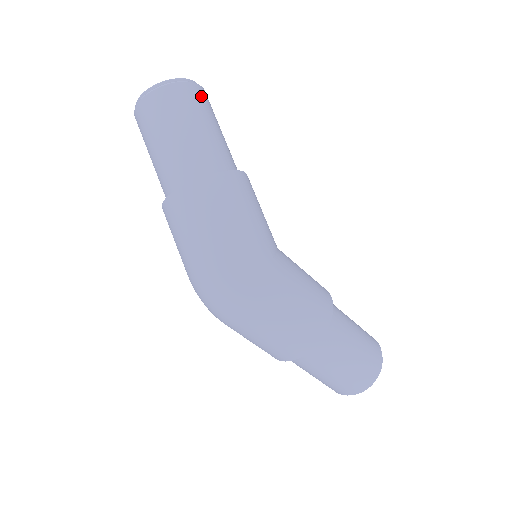
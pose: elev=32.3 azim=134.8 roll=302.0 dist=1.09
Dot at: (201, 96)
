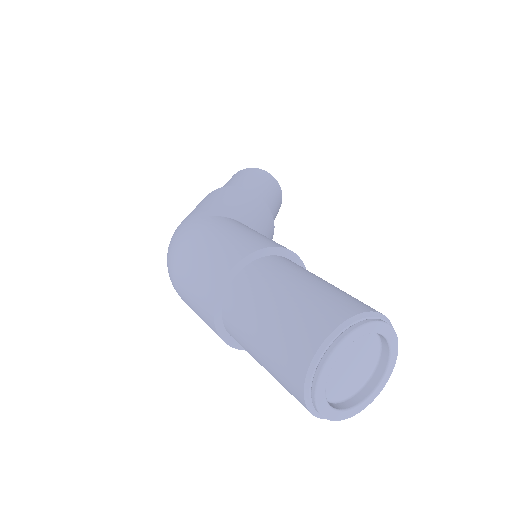
Dot at: (252, 171)
